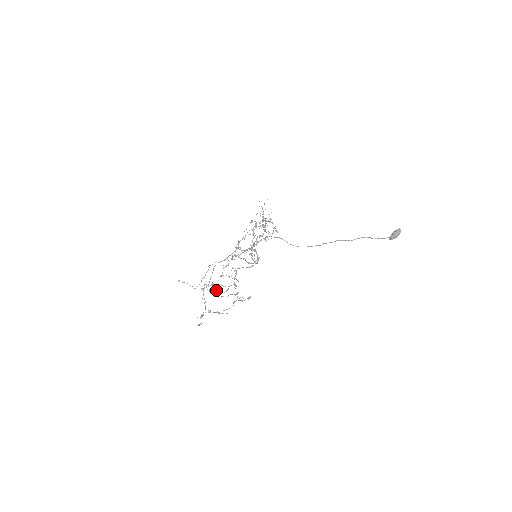
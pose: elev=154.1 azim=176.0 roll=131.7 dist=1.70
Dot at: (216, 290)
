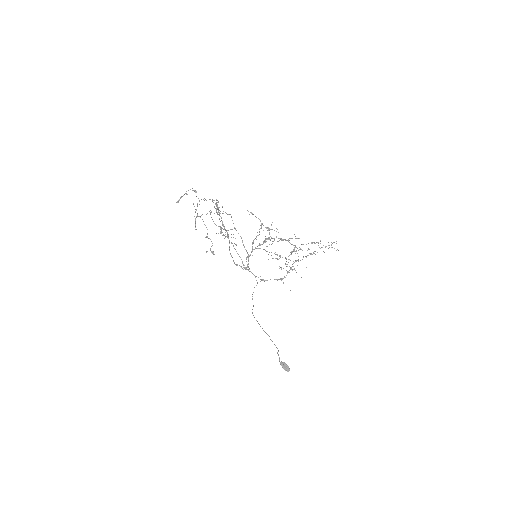
Dot at: occluded
